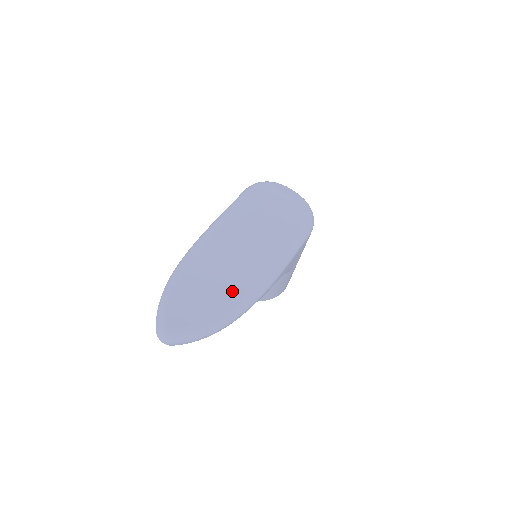
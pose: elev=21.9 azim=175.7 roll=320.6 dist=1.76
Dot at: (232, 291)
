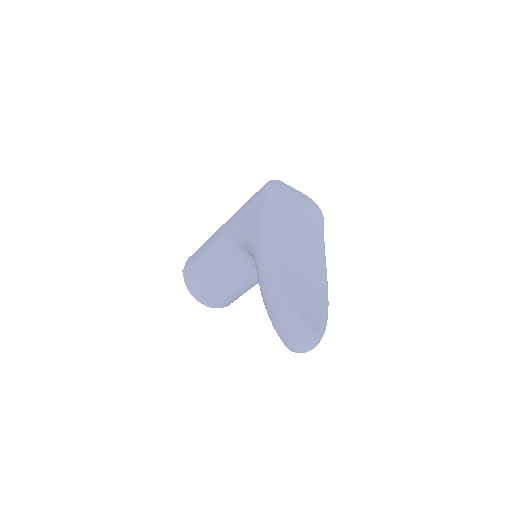
Dot at: (317, 281)
